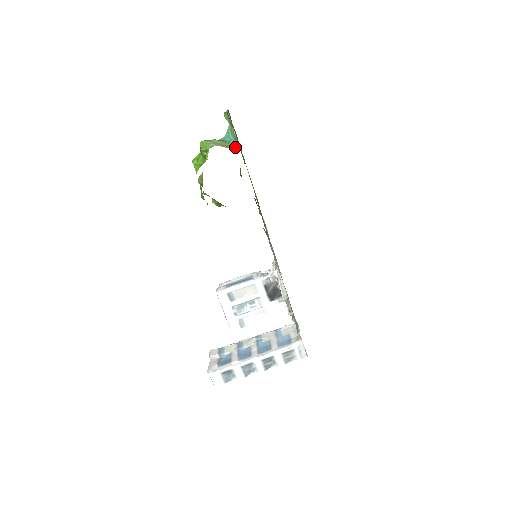
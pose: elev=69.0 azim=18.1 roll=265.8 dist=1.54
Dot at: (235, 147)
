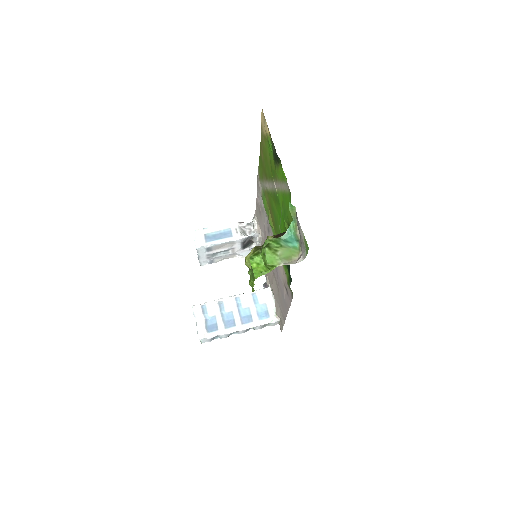
Dot at: (298, 256)
